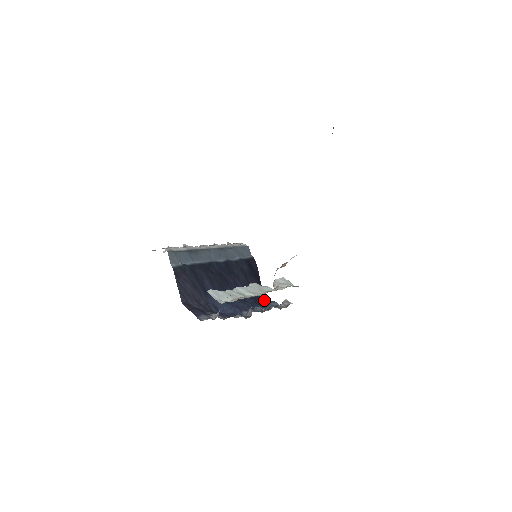
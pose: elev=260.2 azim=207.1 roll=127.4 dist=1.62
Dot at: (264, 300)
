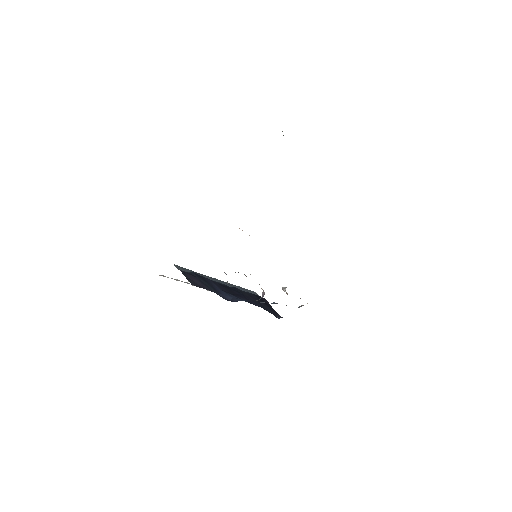
Dot at: (281, 317)
